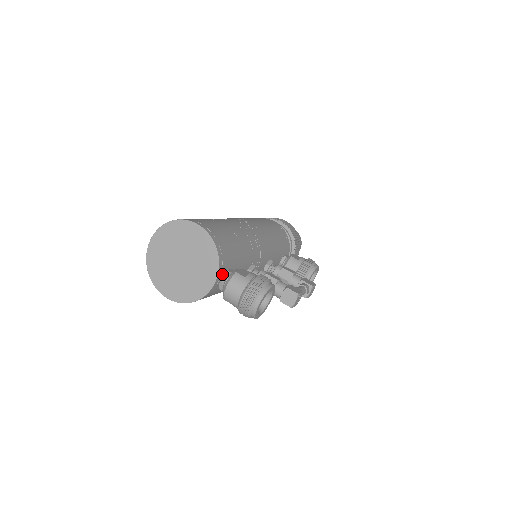
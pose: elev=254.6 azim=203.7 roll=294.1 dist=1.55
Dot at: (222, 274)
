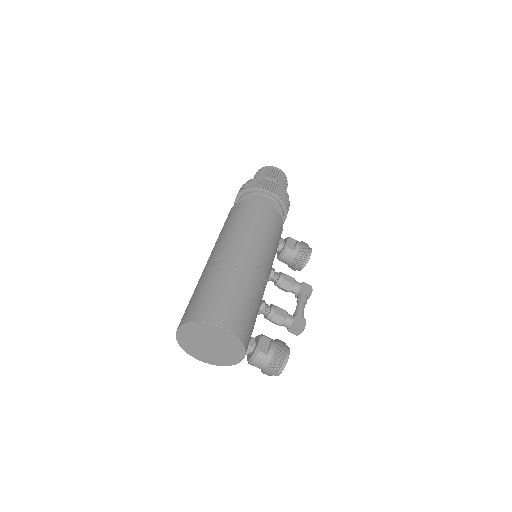
Dot at: occluded
